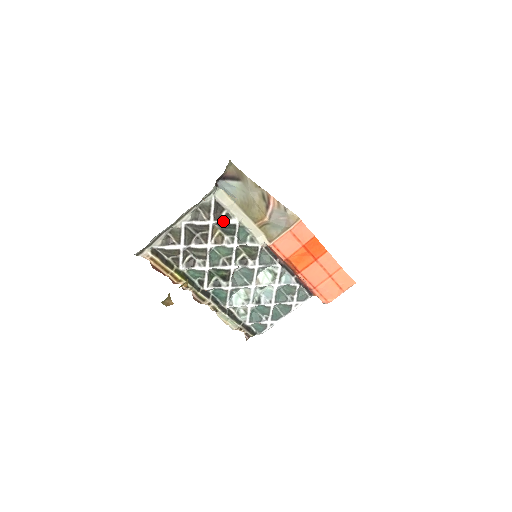
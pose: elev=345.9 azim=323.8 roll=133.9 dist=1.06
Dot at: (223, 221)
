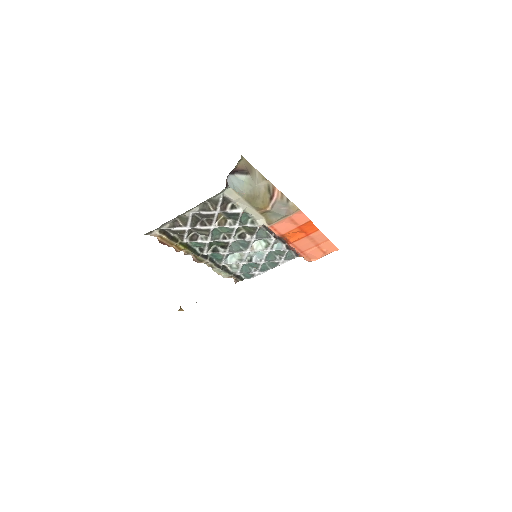
Dot at: (228, 211)
